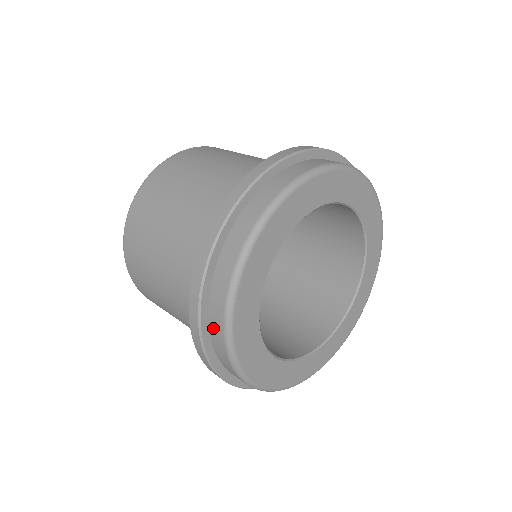
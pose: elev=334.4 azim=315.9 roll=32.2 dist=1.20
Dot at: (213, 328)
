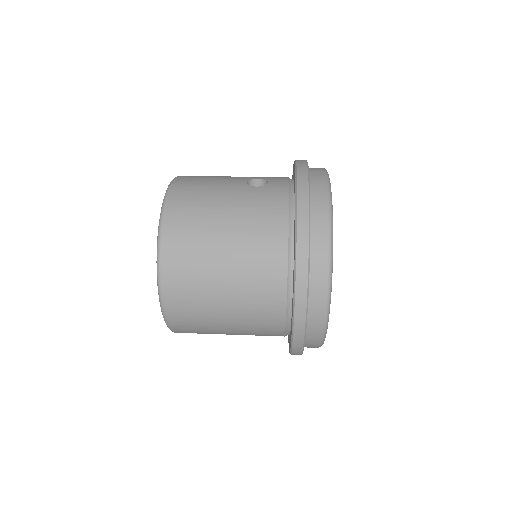
Dot at: (308, 345)
